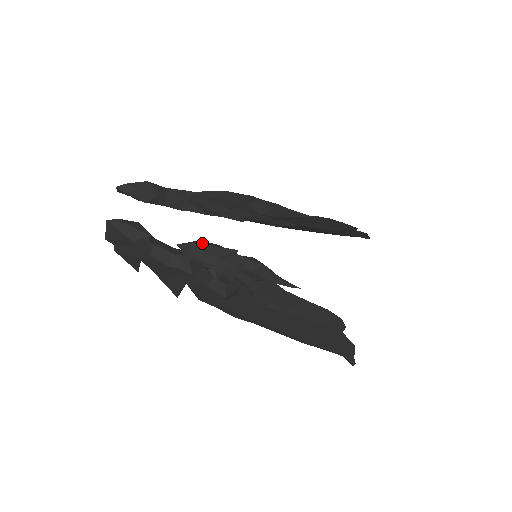
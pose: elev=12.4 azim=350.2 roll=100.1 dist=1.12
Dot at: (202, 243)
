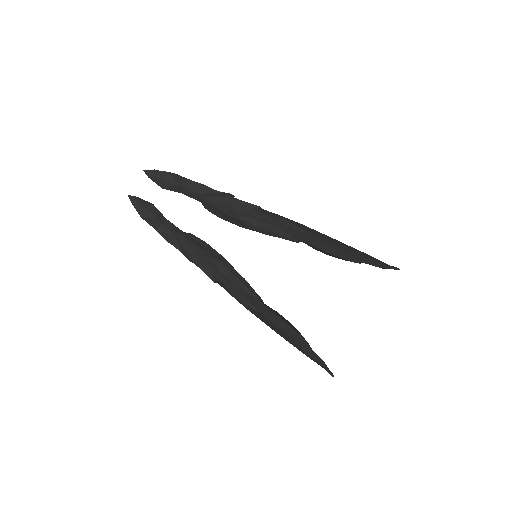
Dot at: (191, 237)
